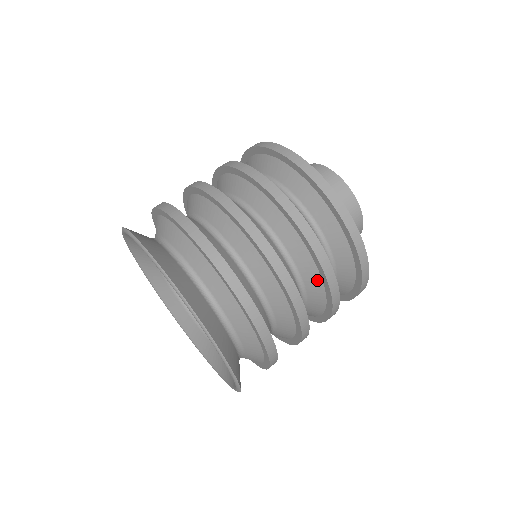
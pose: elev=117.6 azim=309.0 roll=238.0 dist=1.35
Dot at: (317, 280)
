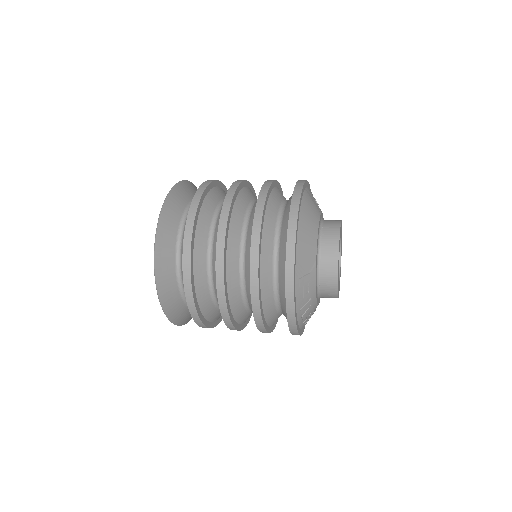
Dot at: occluded
